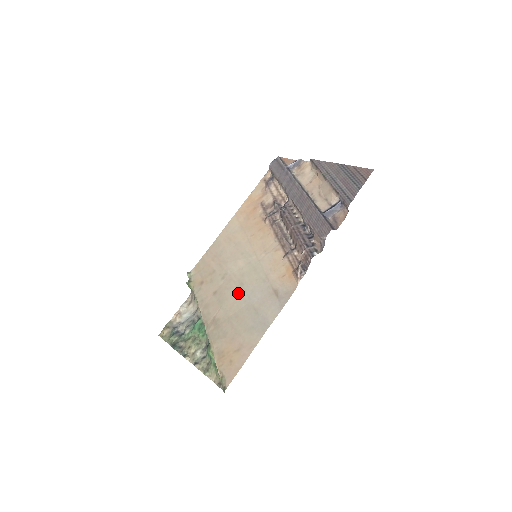
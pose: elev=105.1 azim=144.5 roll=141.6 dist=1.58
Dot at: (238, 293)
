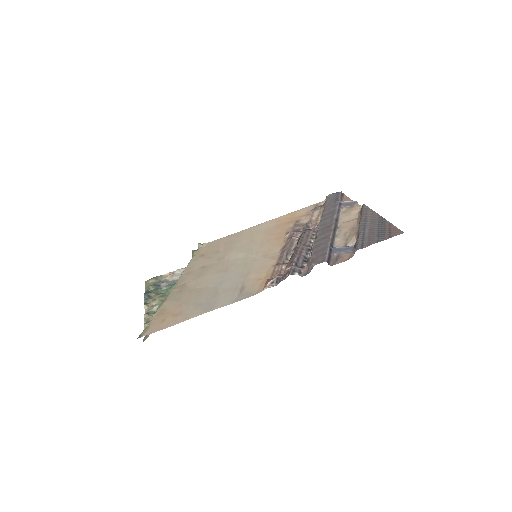
Dot at: (217, 275)
